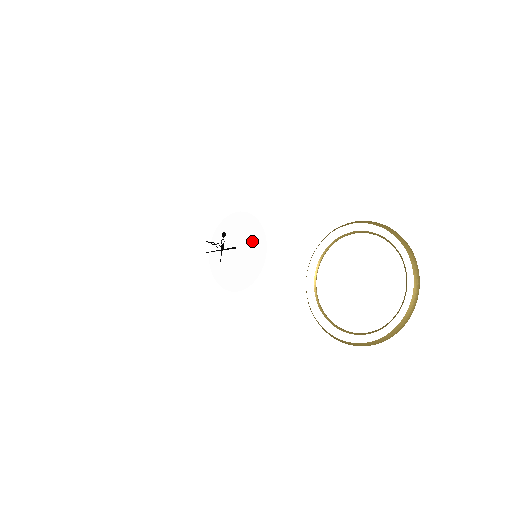
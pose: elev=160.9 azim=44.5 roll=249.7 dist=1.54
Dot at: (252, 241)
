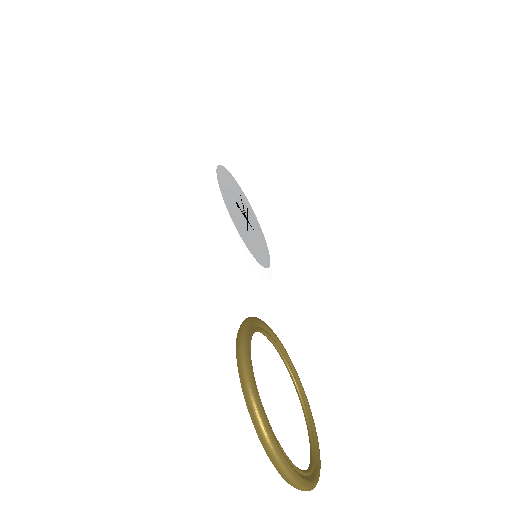
Dot at: (251, 231)
